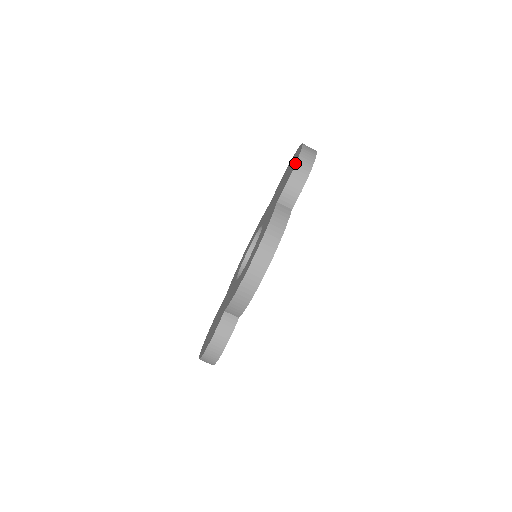
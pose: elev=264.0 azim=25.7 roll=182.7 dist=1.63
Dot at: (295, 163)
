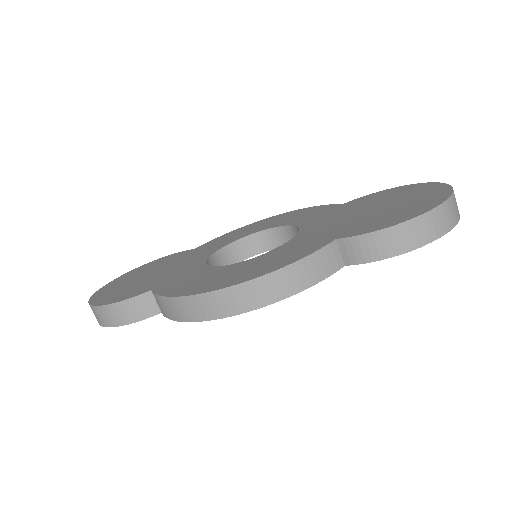
Dot at: (413, 216)
